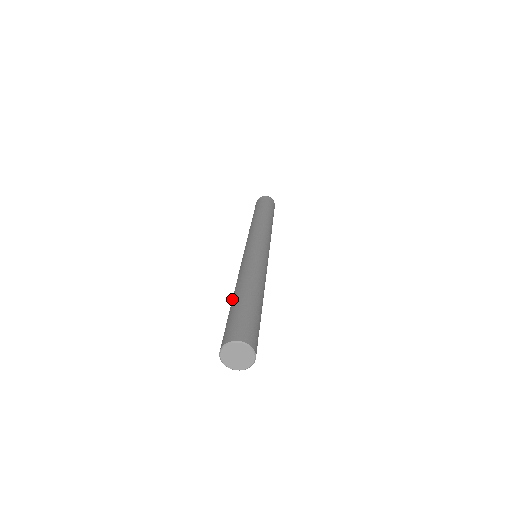
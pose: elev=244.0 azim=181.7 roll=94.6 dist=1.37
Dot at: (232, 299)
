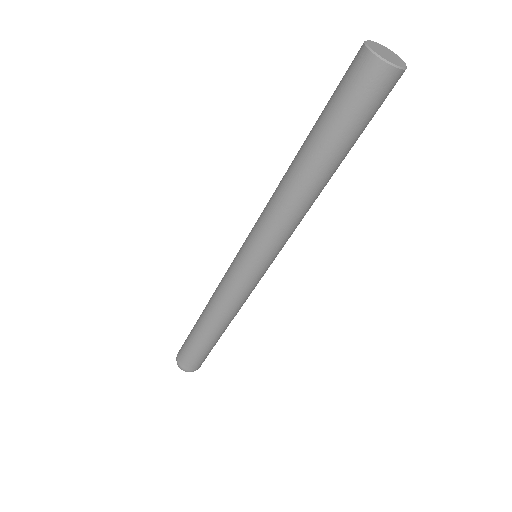
Dot at: (301, 152)
